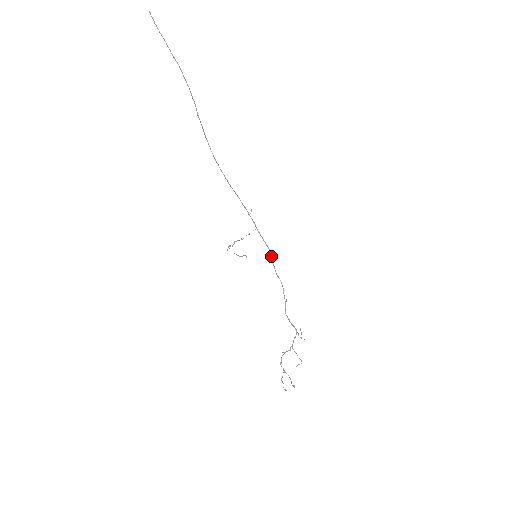
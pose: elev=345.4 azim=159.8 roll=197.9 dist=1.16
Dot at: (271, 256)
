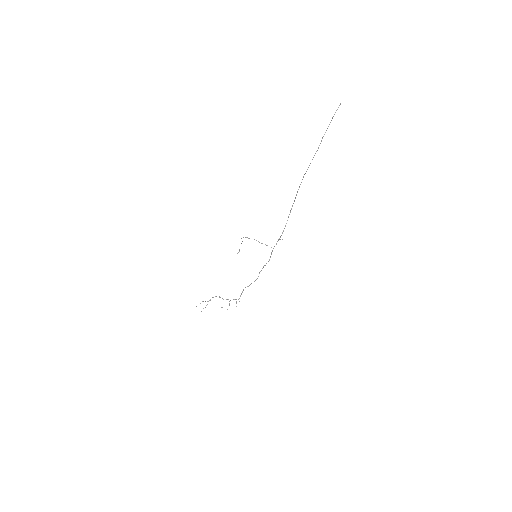
Dot at: occluded
